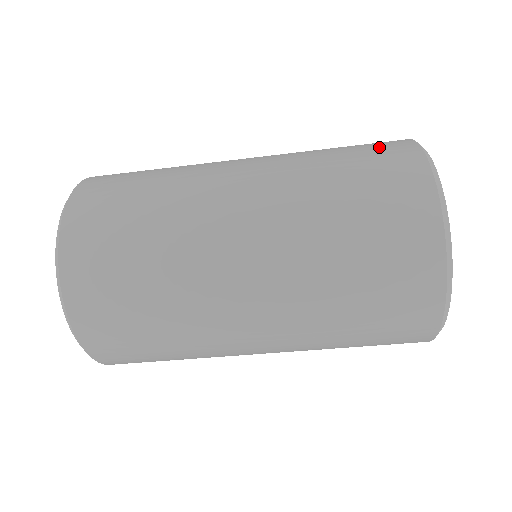
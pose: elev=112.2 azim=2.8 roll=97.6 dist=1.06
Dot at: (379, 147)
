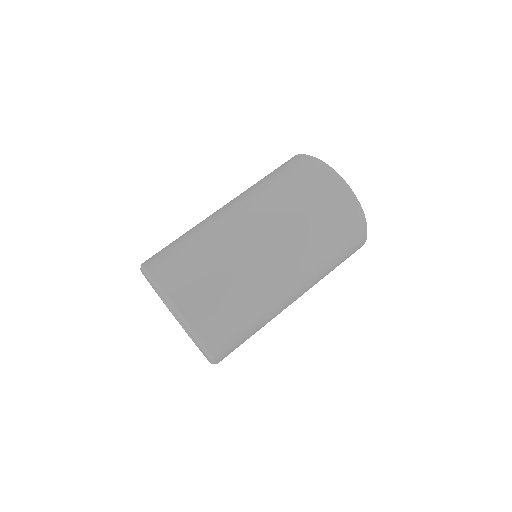
Dot at: (303, 171)
